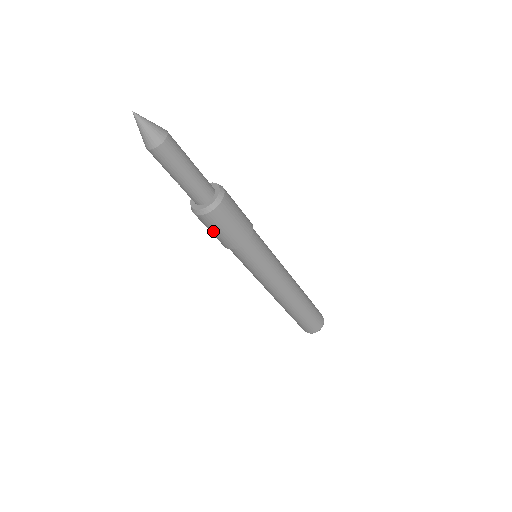
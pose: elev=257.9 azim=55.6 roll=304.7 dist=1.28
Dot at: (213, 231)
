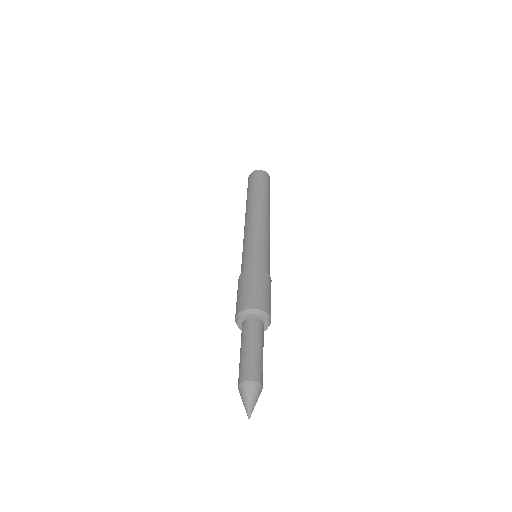
Dot at: occluded
